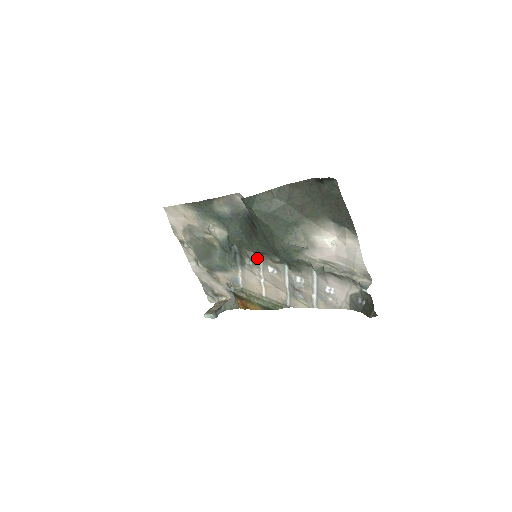
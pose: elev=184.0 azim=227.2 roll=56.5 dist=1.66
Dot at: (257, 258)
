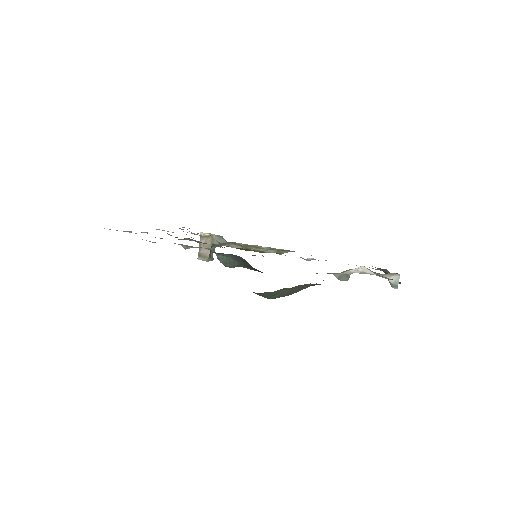
Dot at: occluded
